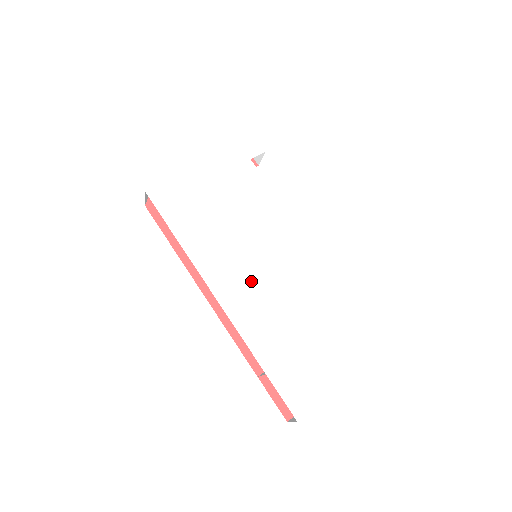
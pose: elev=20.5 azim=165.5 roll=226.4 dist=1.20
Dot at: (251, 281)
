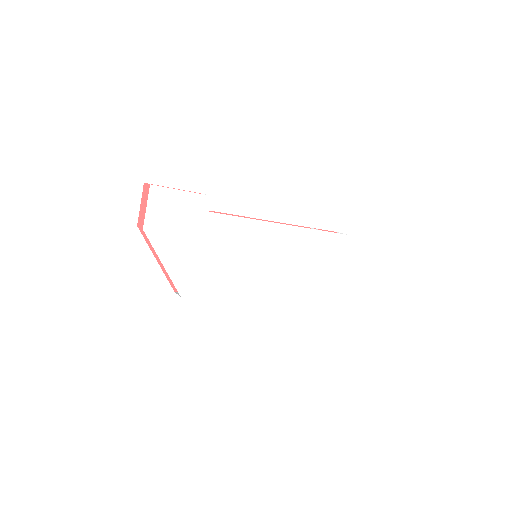
Dot at: (270, 277)
